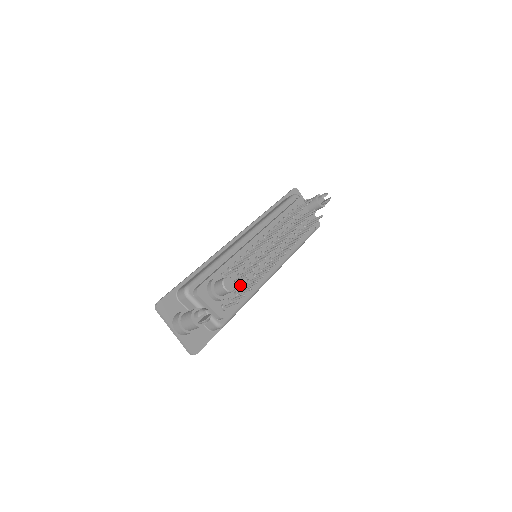
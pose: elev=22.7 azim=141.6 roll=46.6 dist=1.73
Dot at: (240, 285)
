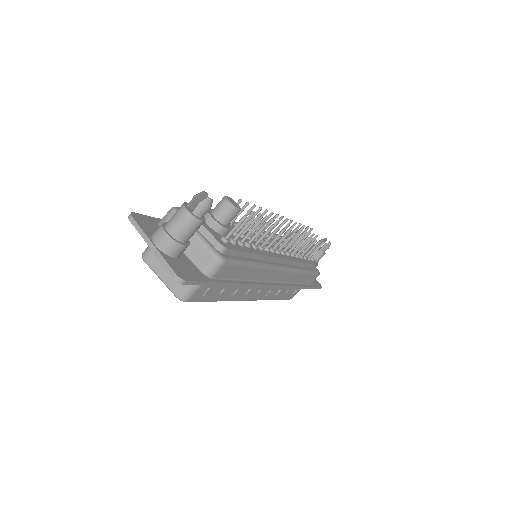
Dot at: occluded
